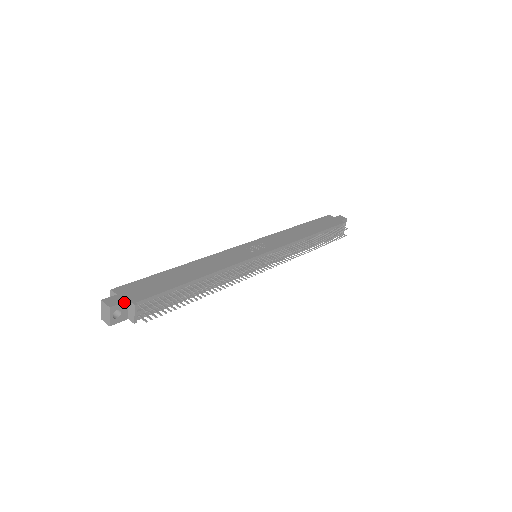
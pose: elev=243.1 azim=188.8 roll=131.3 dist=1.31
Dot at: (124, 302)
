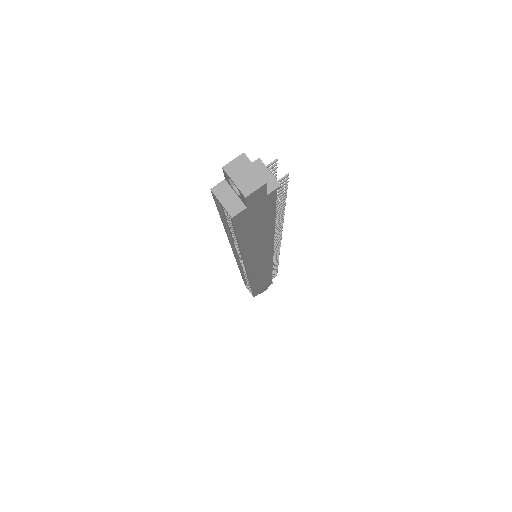
Dot at: occluded
